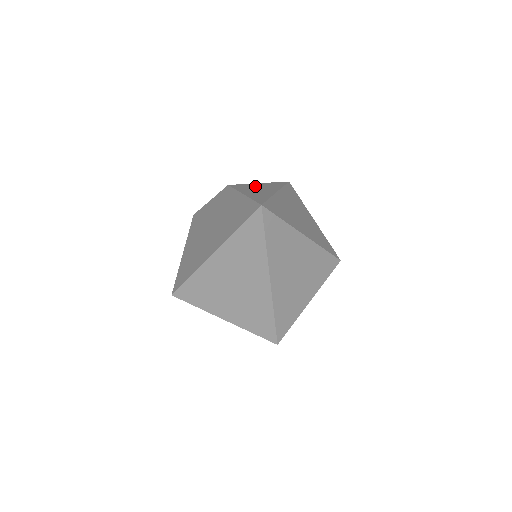
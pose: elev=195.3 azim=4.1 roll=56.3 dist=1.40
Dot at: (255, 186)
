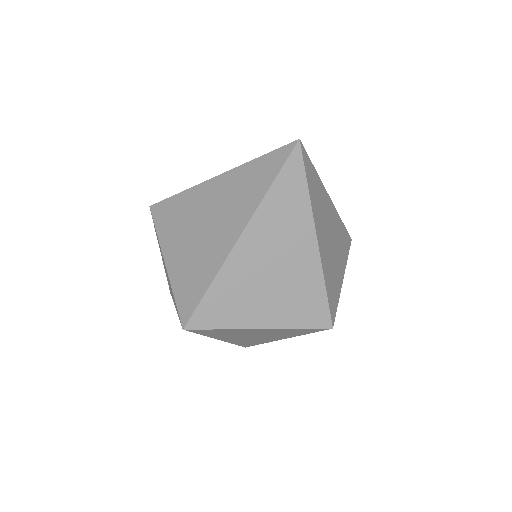
Dot at: occluded
